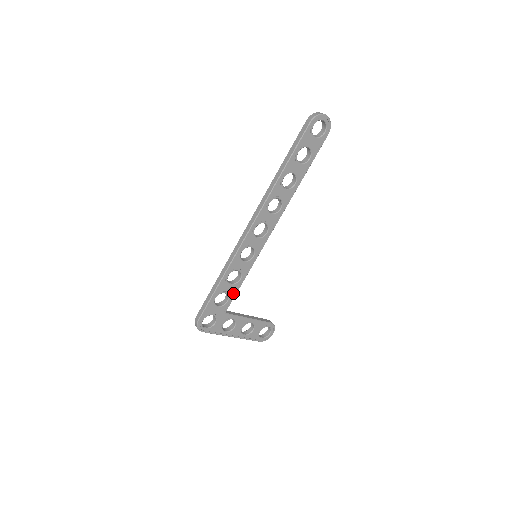
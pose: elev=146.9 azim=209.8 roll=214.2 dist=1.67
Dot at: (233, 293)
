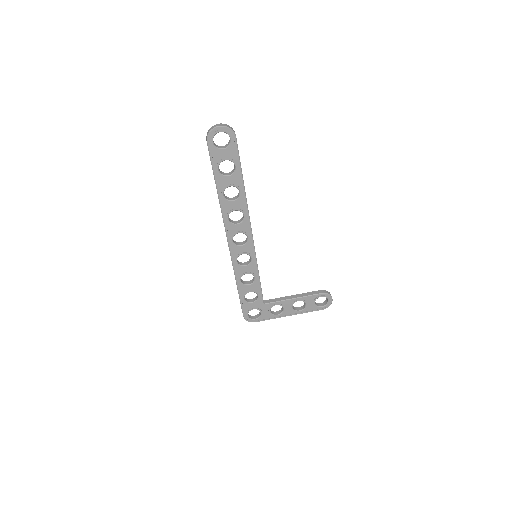
Dot at: (258, 289)
